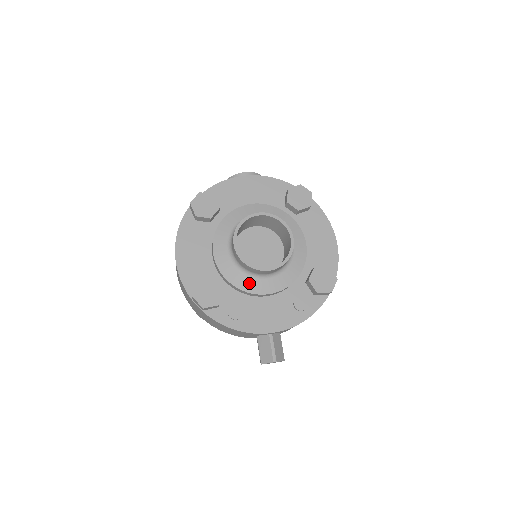
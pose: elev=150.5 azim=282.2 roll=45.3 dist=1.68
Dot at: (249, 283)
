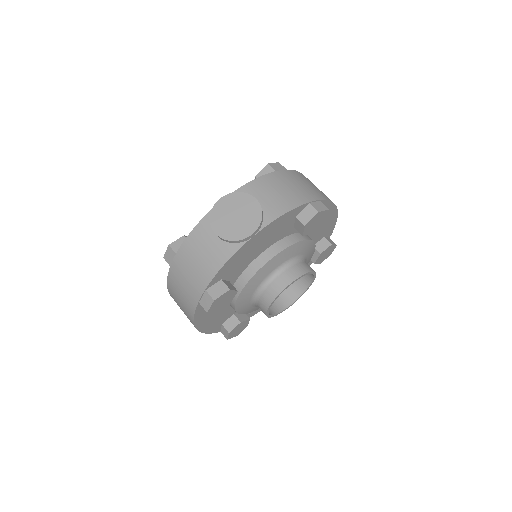
Dot at: occluded
